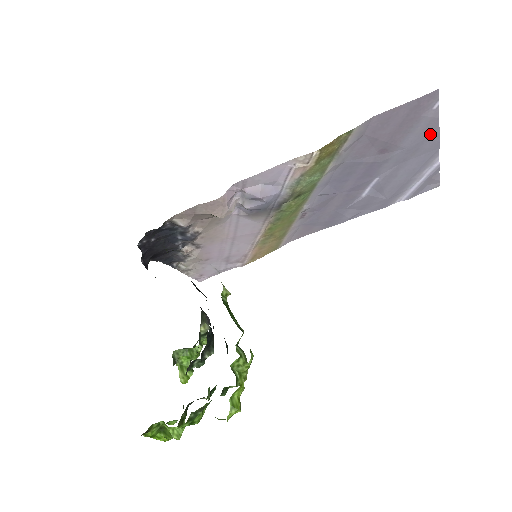
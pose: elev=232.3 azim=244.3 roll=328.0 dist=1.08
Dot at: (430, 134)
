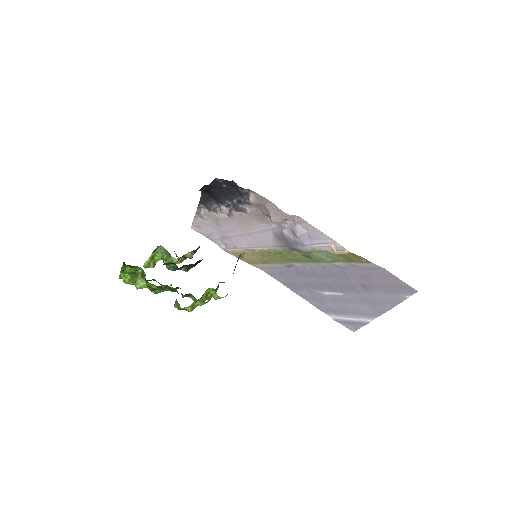
Dot at: (388, 304)
